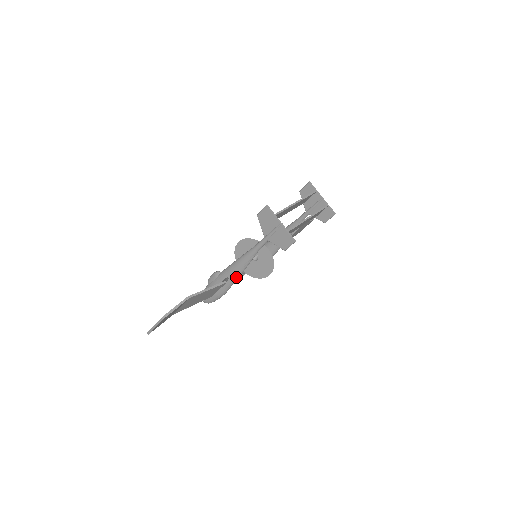
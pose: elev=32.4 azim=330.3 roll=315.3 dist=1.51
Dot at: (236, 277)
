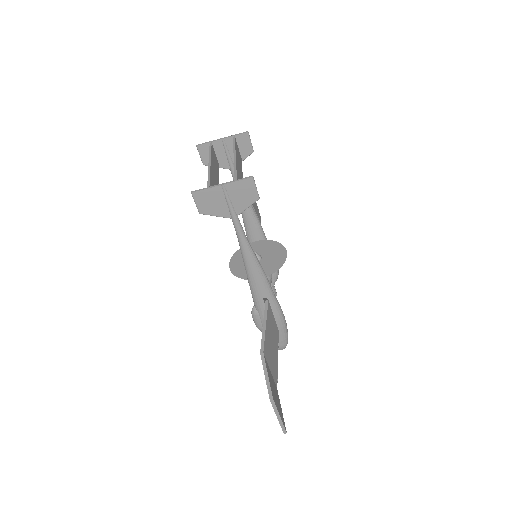
Dot at: (268, 287)
